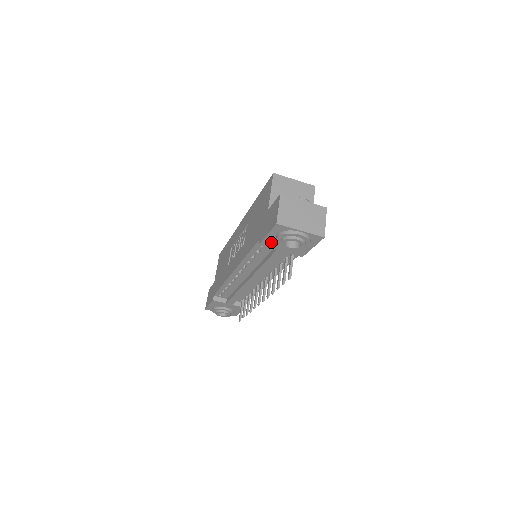
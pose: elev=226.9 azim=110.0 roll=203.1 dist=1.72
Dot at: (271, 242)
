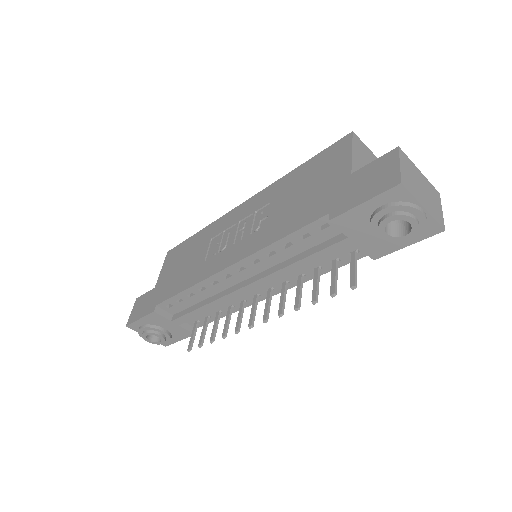
Dot at: (354, 219)
